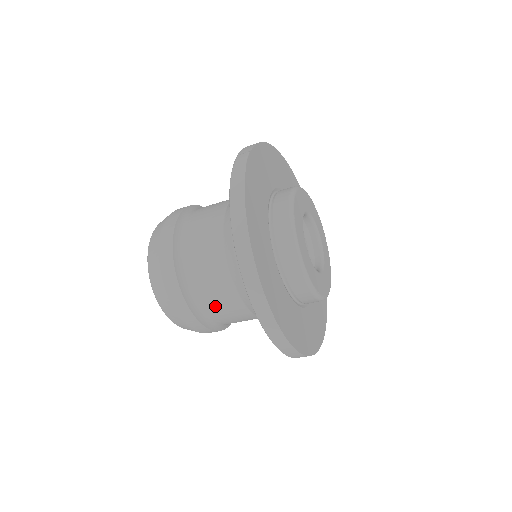
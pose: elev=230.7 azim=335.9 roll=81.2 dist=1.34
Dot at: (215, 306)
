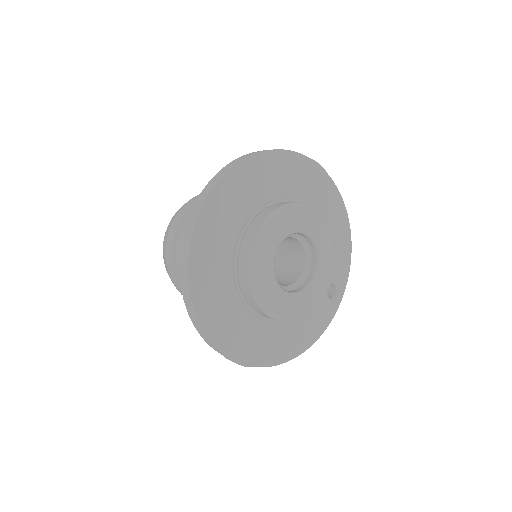
Dot at: occluded
